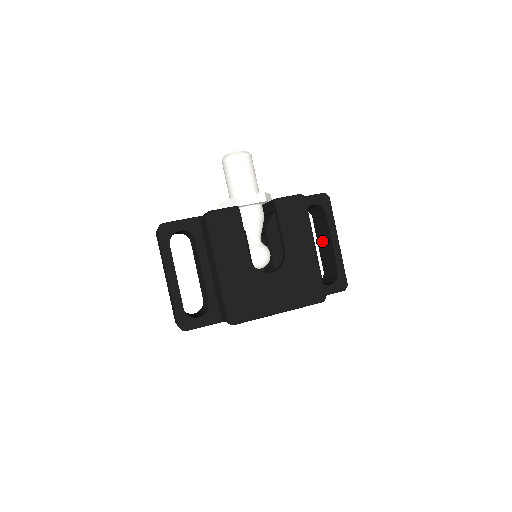
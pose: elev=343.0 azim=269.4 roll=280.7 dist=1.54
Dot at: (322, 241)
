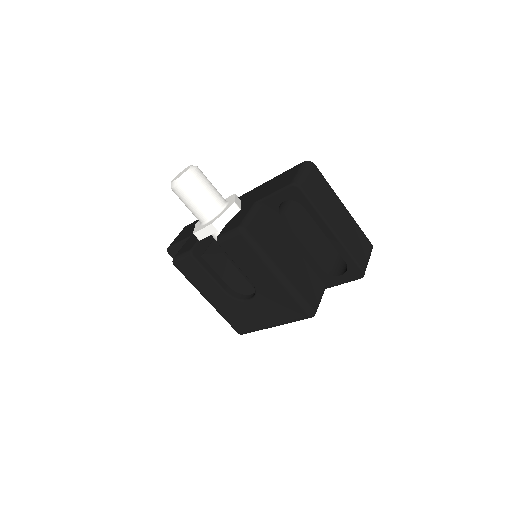
Dot at: occluded
